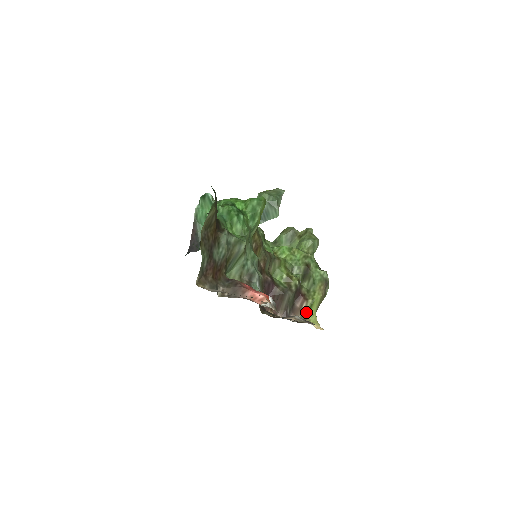
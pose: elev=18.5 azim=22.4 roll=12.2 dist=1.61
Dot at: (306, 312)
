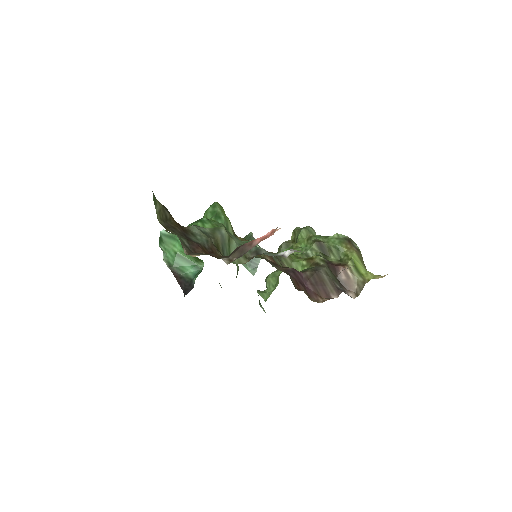
Dot at: (357, 276)
